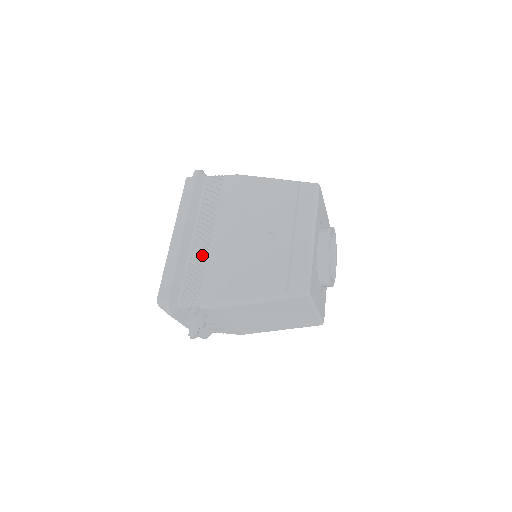
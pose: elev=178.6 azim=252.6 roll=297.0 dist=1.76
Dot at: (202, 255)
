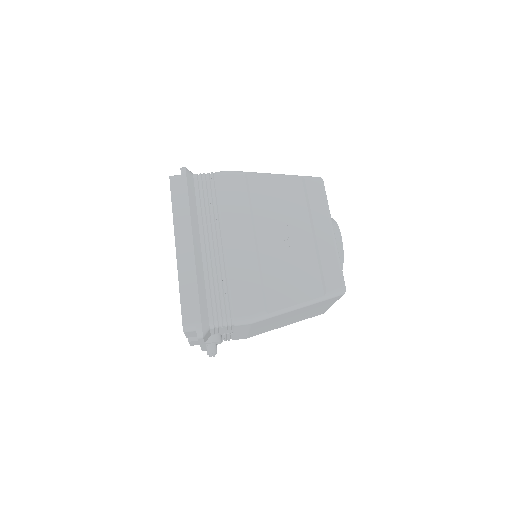
Dot at: (220, 267)
